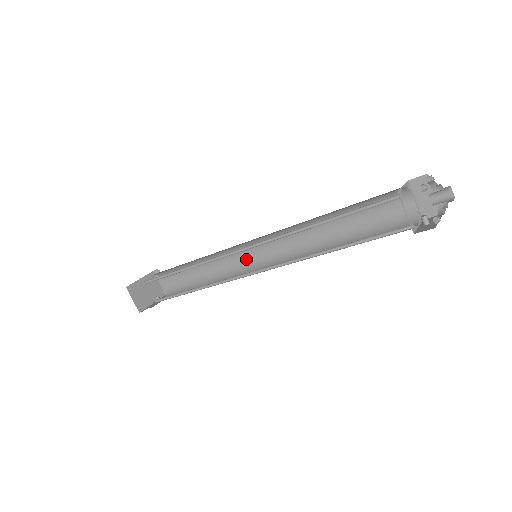
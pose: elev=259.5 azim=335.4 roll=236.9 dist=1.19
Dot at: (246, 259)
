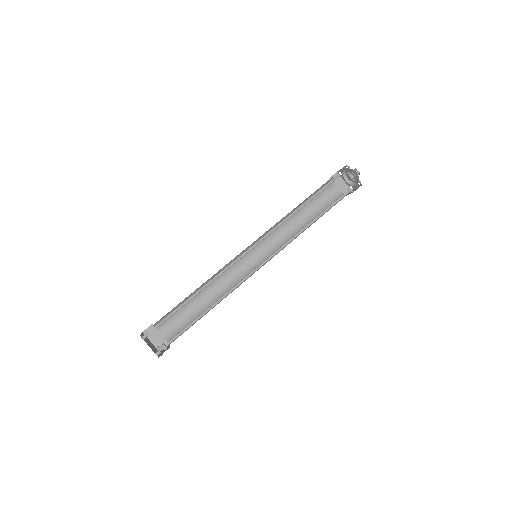
Dot at: (241, 271)
